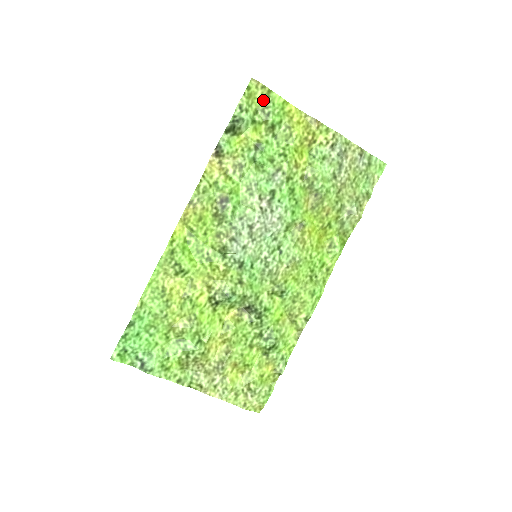
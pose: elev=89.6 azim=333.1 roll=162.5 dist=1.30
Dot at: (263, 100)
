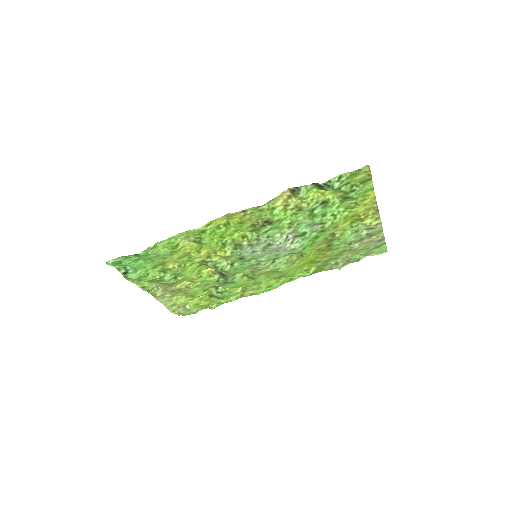
Dot at: (360, 180)
